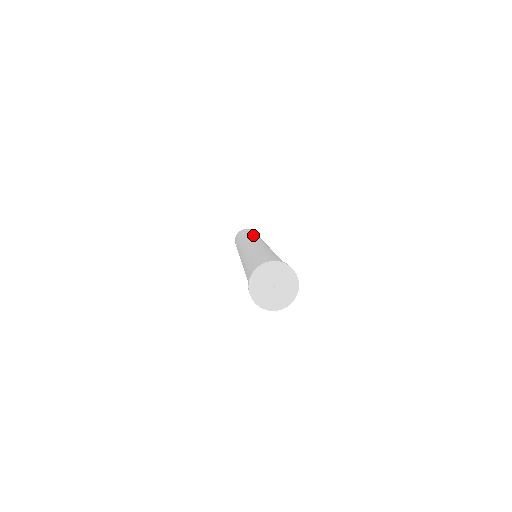
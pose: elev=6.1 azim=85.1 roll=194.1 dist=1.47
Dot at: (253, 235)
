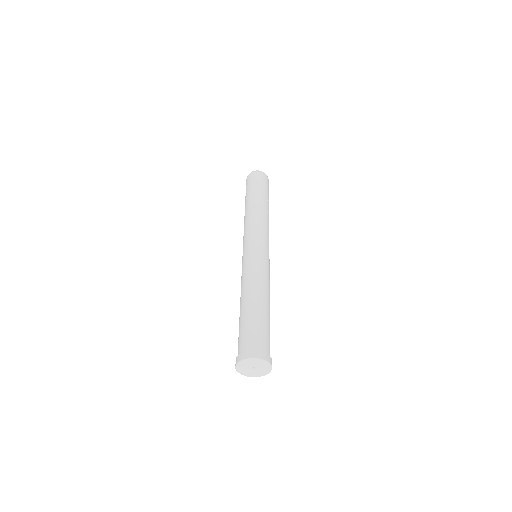
Dot at: (257, 216)
